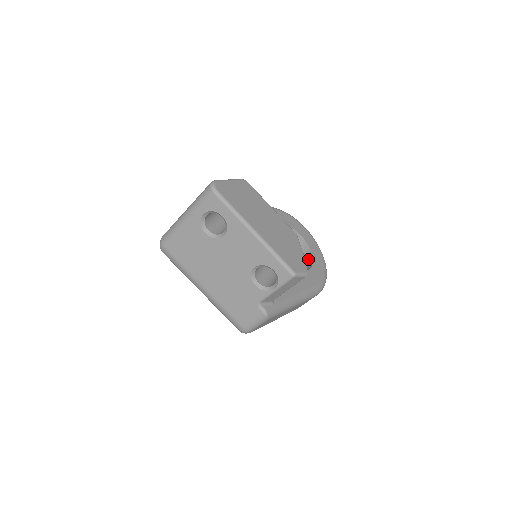
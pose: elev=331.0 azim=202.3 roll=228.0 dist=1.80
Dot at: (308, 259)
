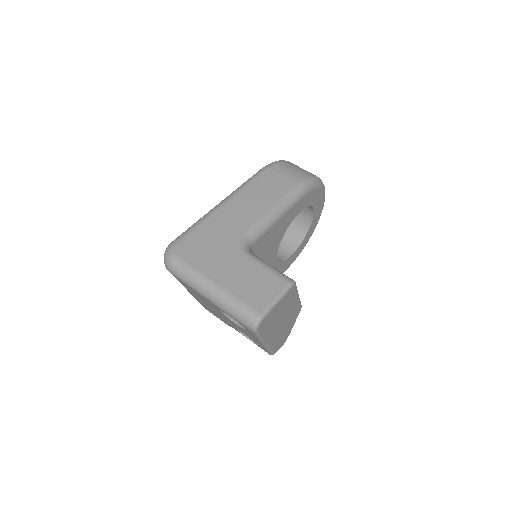
Dot at: (302, 229)
